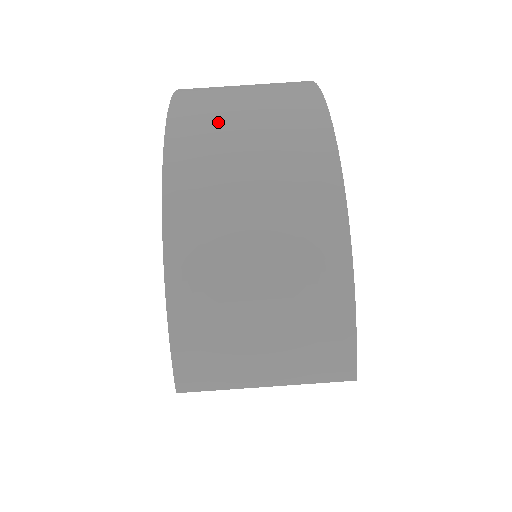
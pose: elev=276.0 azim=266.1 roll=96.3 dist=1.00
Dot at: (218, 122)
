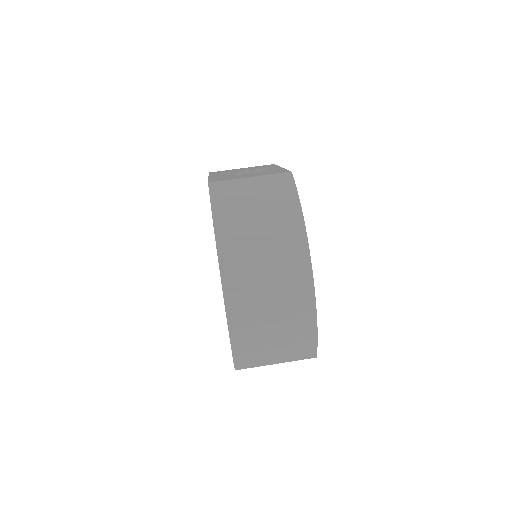
Dot at: (245, 243)
